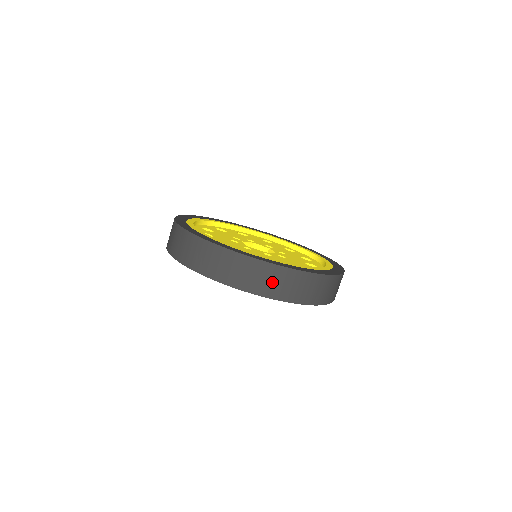
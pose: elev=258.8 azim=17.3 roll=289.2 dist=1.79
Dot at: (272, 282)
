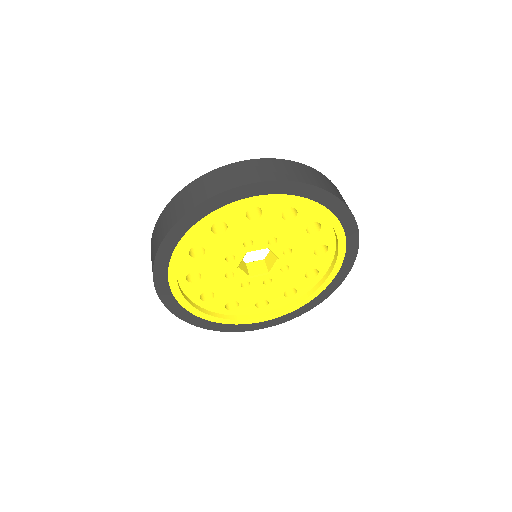
Dot at: (289, 171)
